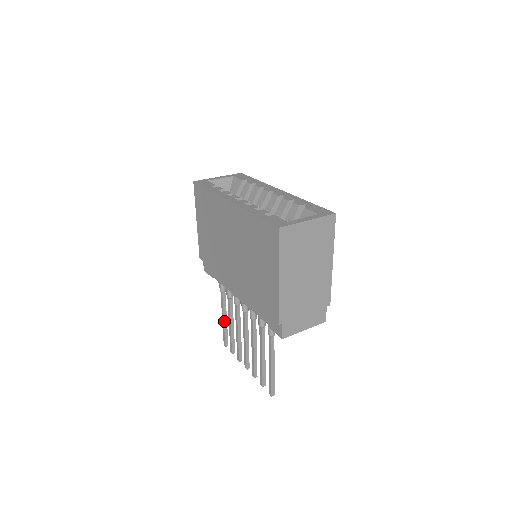
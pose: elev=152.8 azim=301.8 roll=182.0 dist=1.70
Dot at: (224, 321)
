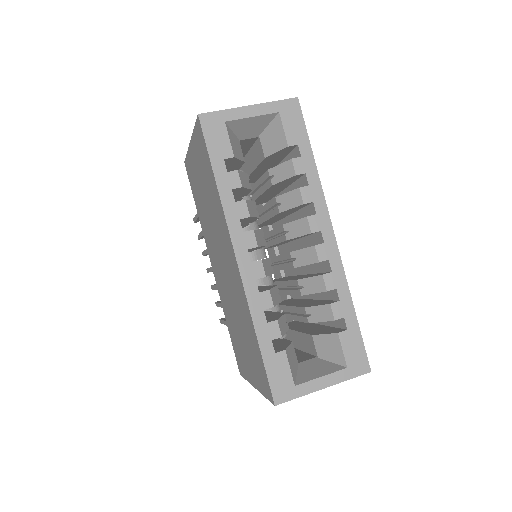
Dot at: occluded
